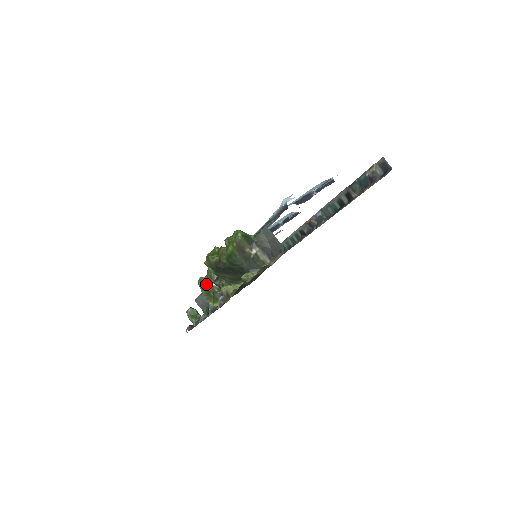
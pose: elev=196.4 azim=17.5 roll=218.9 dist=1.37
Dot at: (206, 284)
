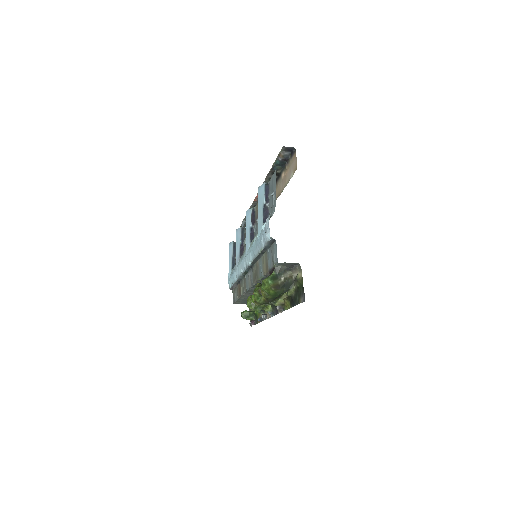
Dot at: (254, 305)
